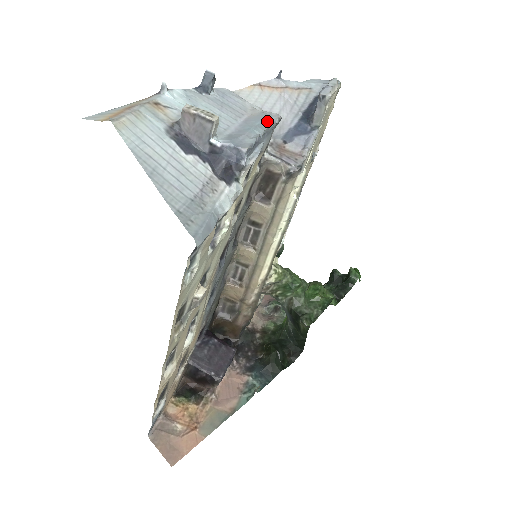
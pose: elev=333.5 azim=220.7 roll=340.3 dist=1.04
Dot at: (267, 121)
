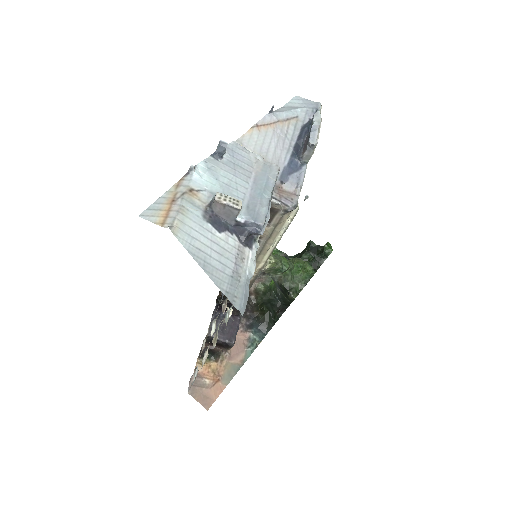
Dot at: (271, 178)
